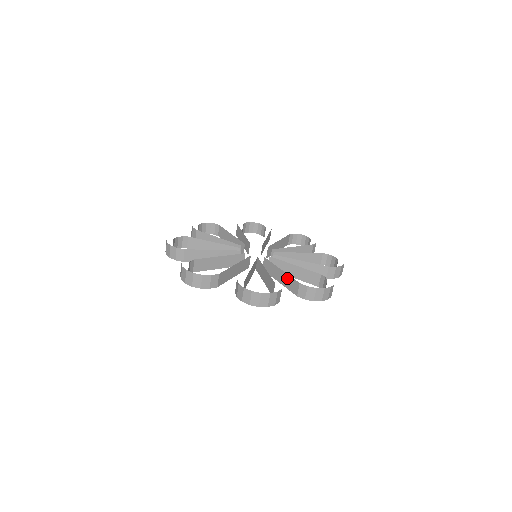
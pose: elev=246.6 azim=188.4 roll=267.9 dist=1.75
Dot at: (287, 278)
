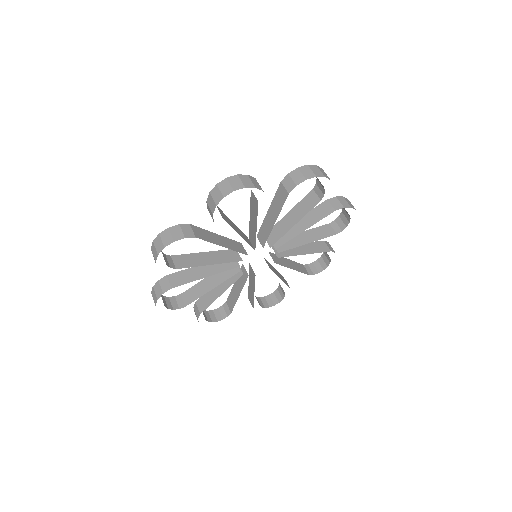
Dot at: (274, 203)
